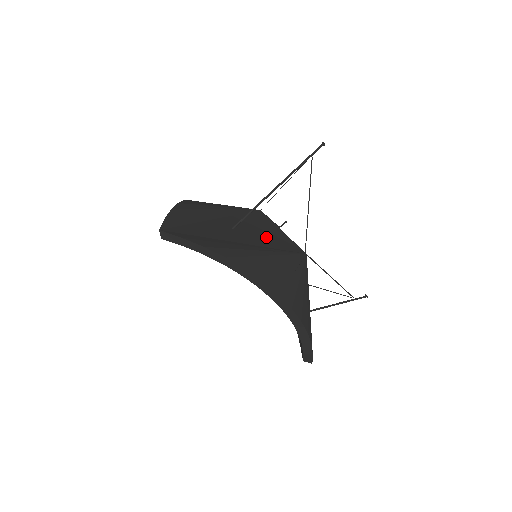
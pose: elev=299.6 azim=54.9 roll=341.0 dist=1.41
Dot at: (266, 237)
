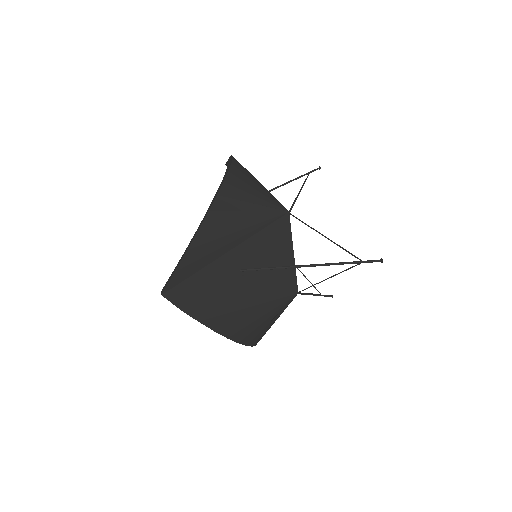
Dot at: (271, 273)
